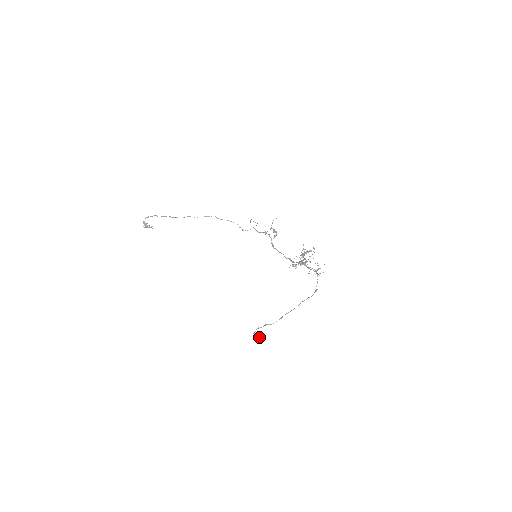
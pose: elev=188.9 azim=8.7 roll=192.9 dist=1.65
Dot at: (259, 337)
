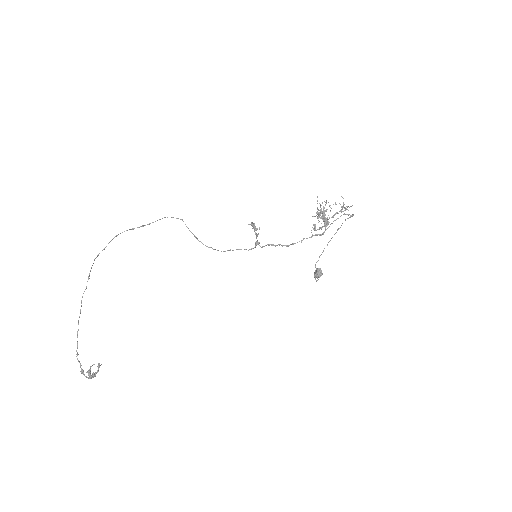
Dot at: (320, 276)
